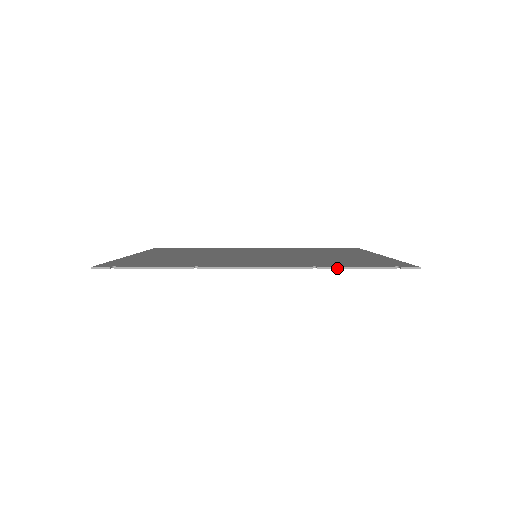
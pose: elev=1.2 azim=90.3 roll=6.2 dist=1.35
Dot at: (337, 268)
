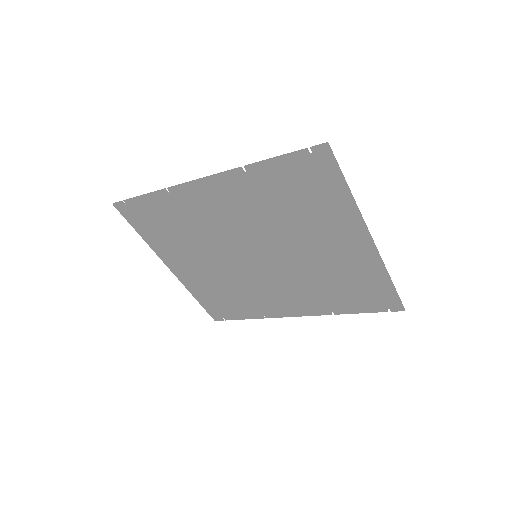
Dot at: (259, 162)
